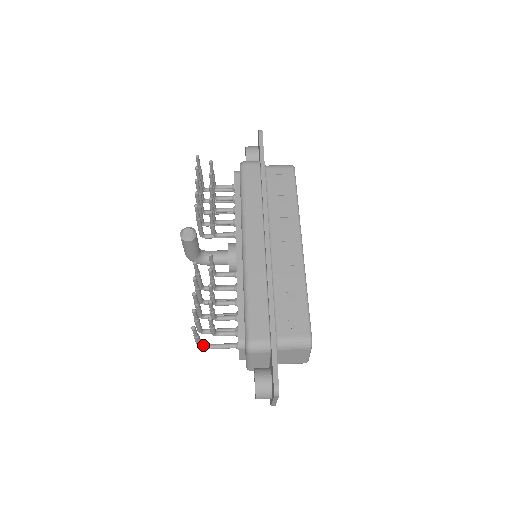
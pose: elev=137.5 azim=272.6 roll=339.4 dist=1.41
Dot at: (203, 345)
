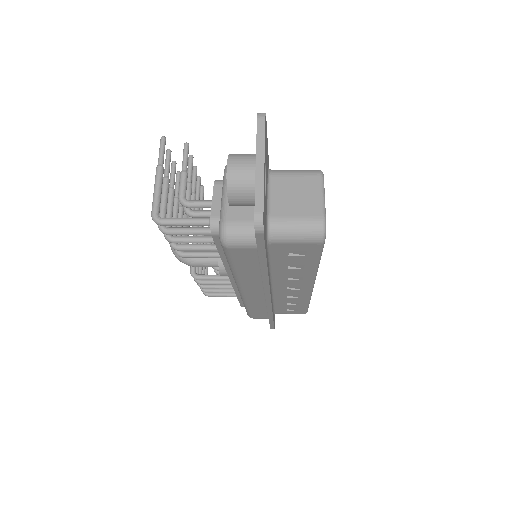
Dot at: (160, 217)
